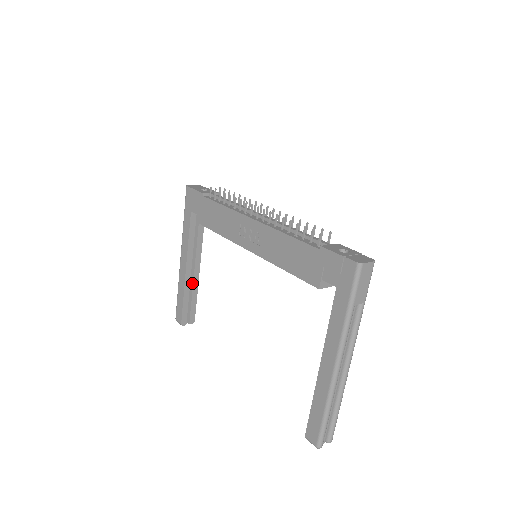
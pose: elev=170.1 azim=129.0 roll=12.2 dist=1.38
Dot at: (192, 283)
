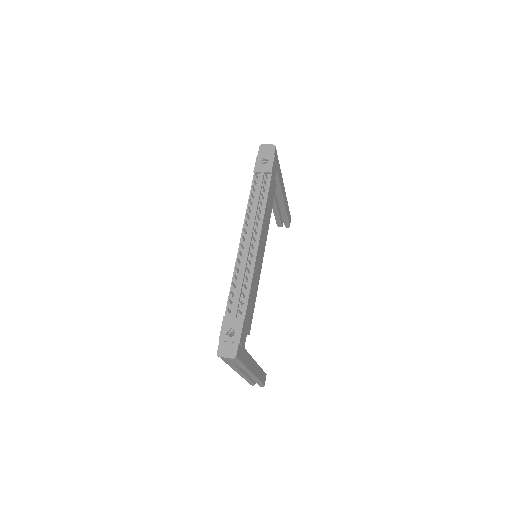
Dot at: (280, 207)
